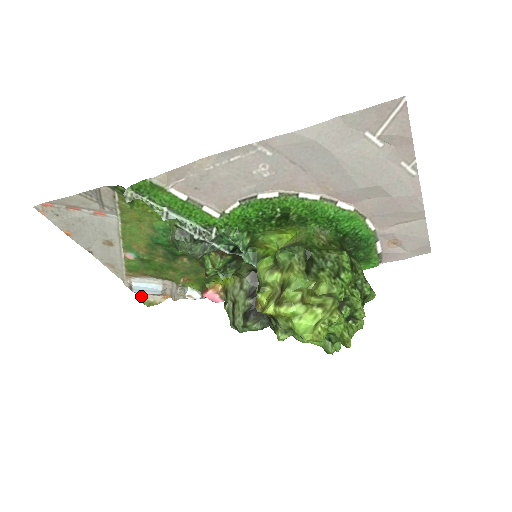
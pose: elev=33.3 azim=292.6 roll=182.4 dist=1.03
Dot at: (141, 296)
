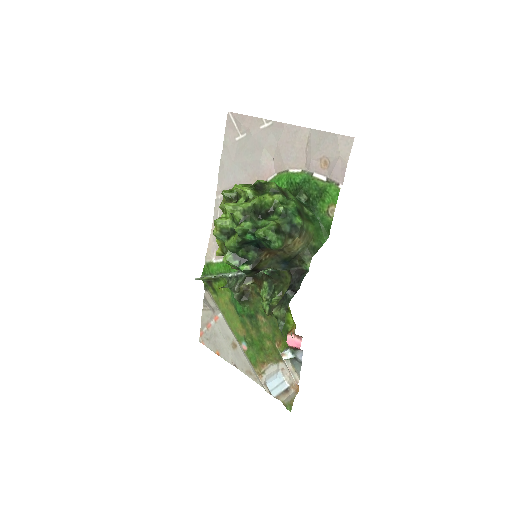
Dot at: (283, 402)
